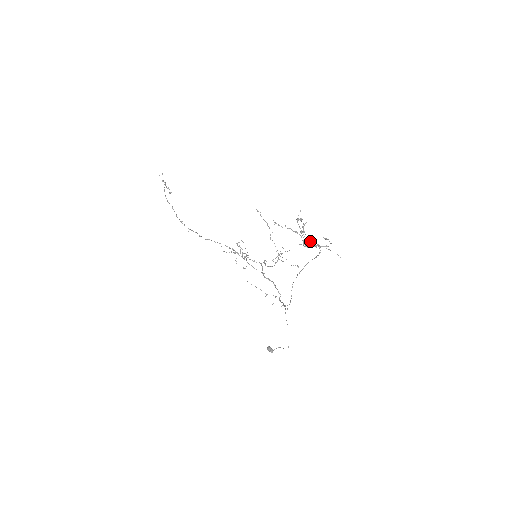
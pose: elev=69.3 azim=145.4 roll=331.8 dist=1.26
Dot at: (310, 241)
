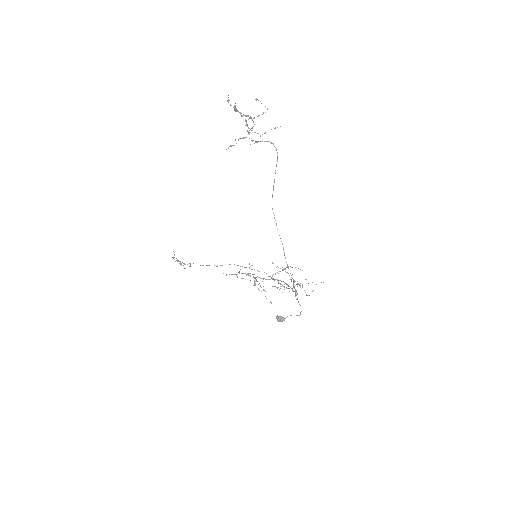
Dot at: (247, 116)
